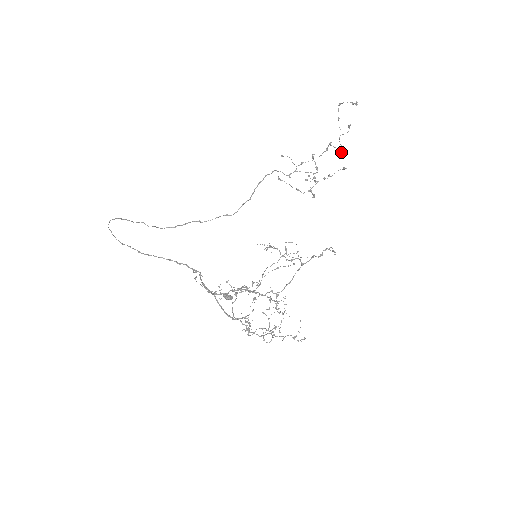
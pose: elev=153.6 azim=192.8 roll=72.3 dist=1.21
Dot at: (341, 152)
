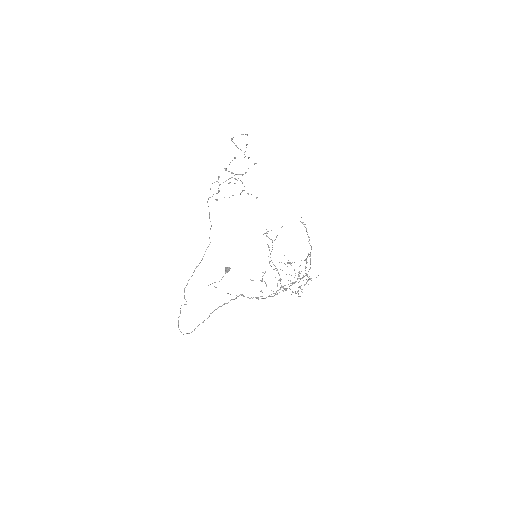
Dot at: occluded
